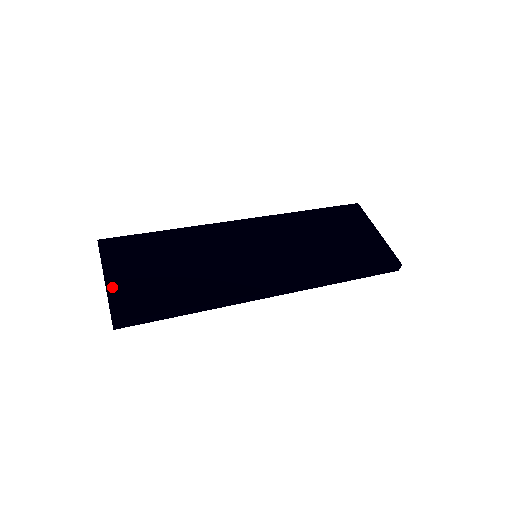
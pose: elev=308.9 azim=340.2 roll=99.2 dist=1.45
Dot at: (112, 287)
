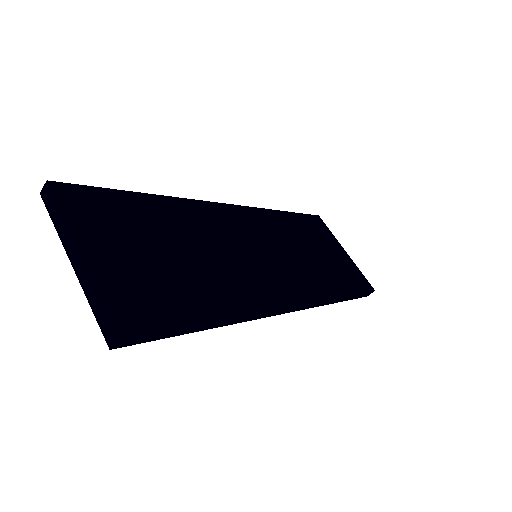
Dot at: (98, 270)
